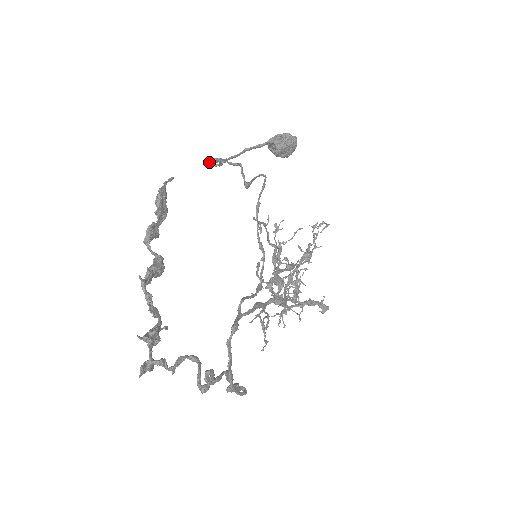
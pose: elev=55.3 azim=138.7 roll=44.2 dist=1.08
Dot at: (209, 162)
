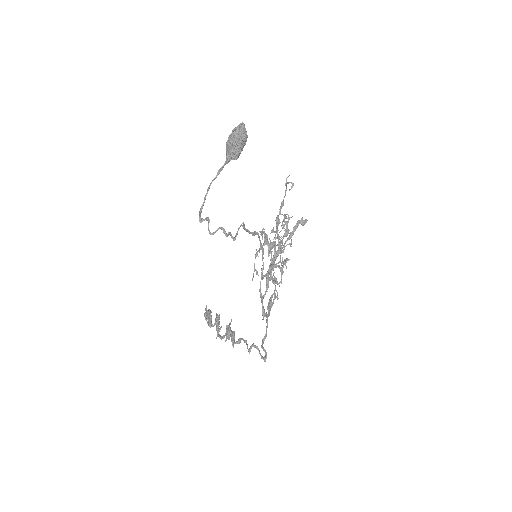
Dot at: occluded
